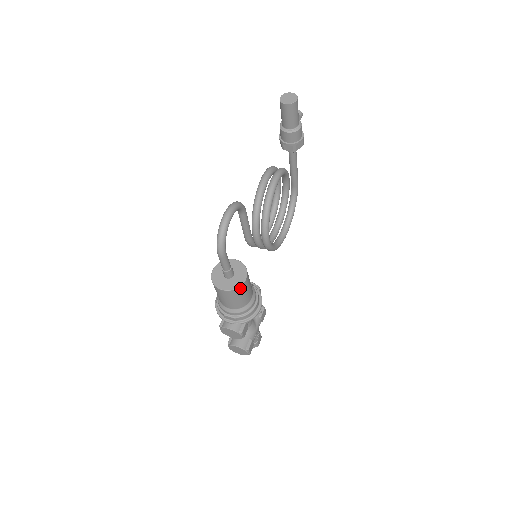
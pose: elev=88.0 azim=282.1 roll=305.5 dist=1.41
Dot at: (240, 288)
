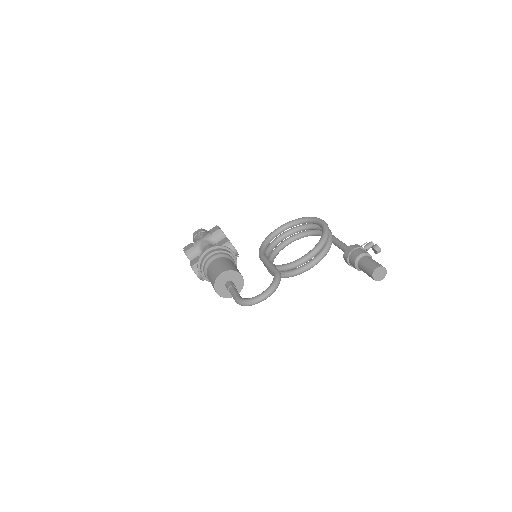
Dot at: (228, 296)
